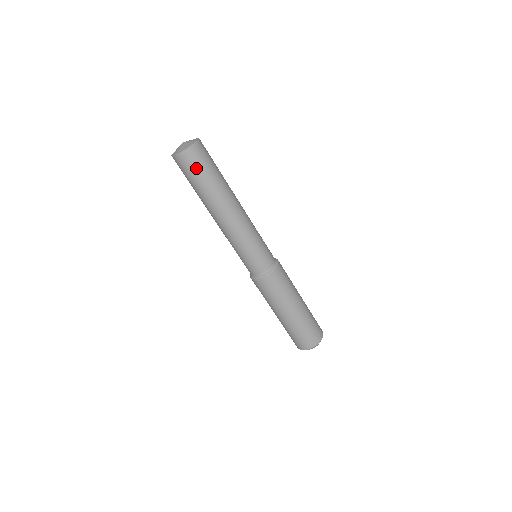
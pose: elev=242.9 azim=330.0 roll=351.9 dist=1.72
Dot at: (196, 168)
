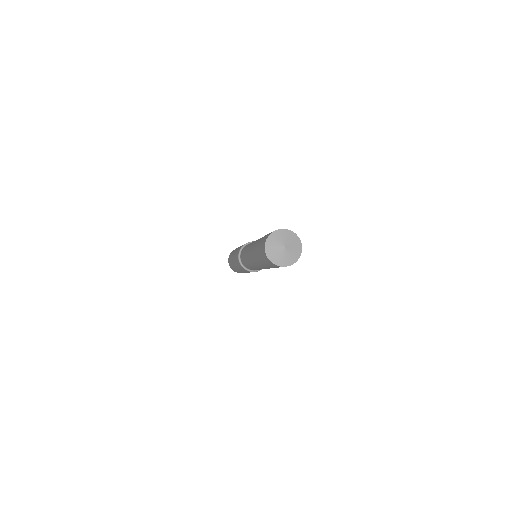
Dot at: occluded
